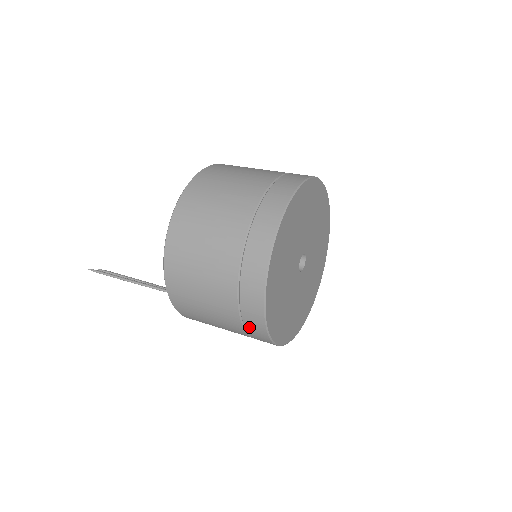
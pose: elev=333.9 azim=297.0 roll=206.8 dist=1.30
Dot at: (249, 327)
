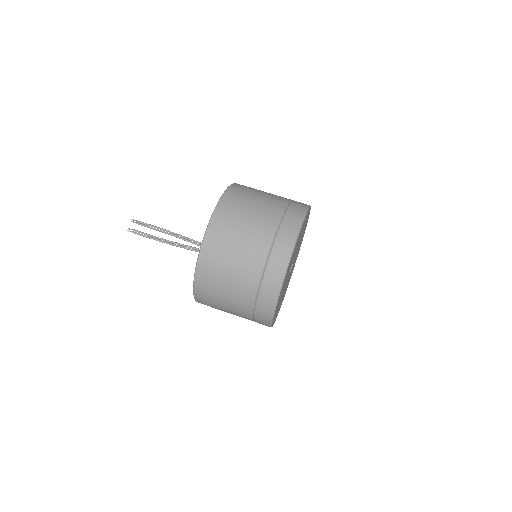
Dot at: occluded
